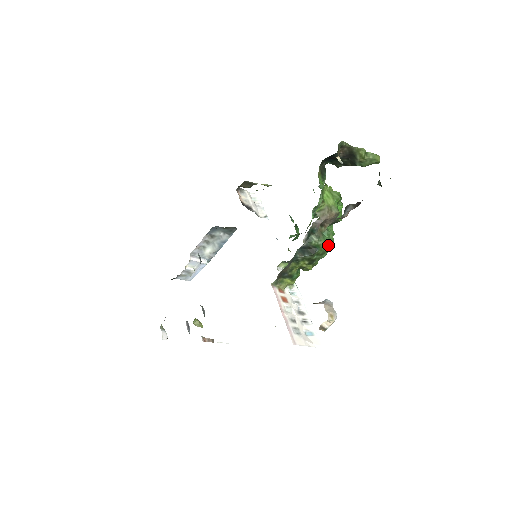
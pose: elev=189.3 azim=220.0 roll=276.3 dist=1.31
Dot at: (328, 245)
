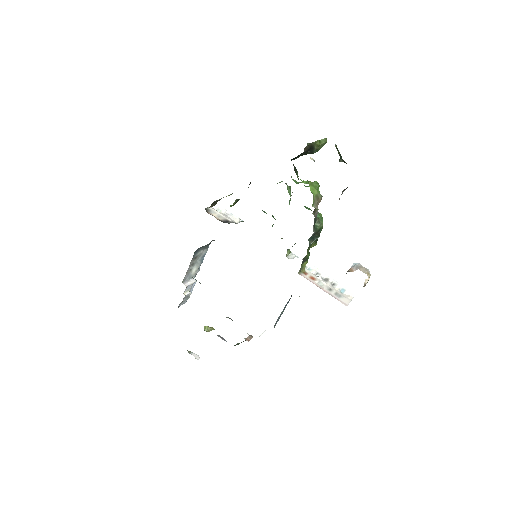
Dot at: occluded
